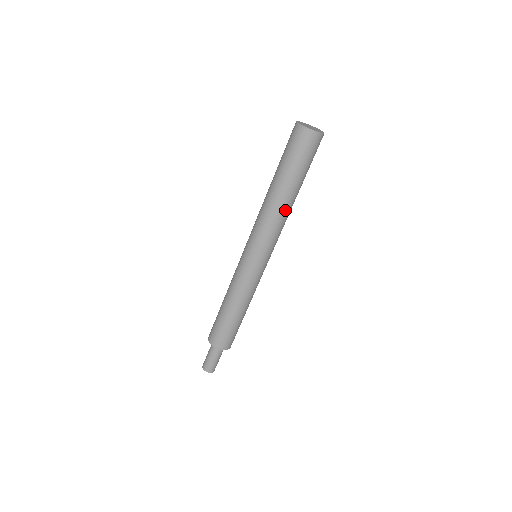
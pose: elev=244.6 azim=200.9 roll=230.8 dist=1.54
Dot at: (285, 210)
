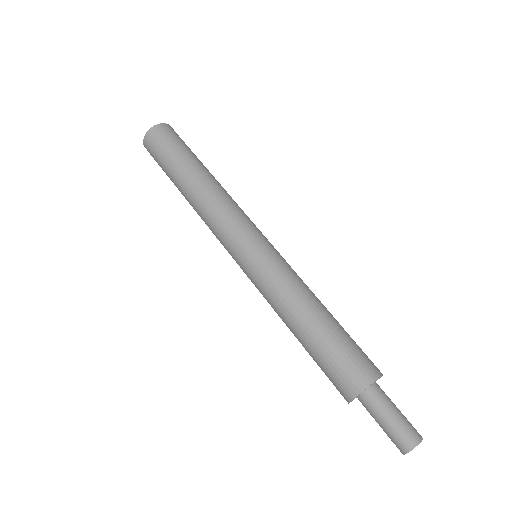
Dot at: (223, 188)
